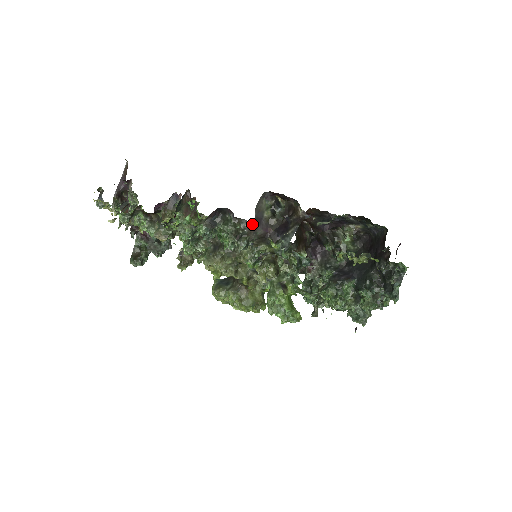
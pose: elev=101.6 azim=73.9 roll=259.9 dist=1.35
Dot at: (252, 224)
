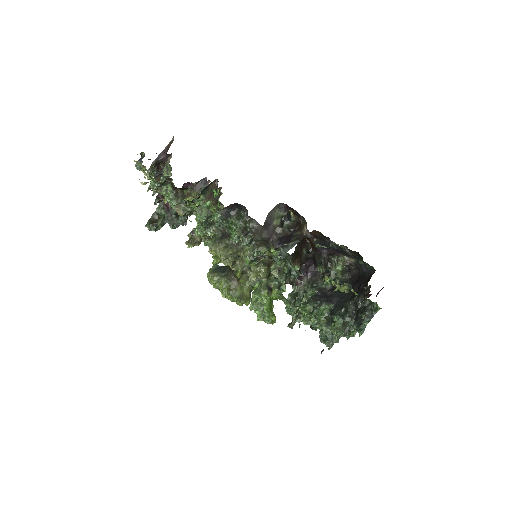
Dot at: (260, 226)
